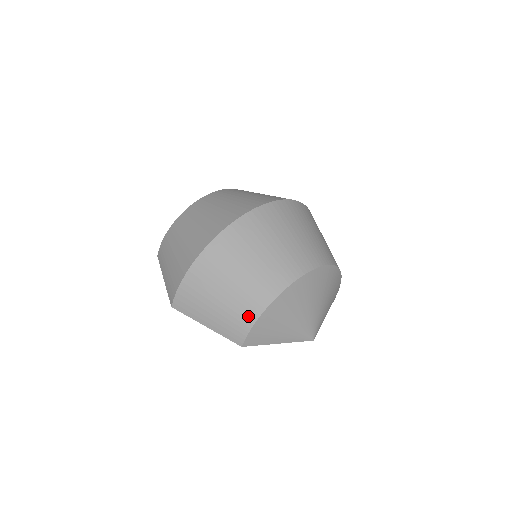
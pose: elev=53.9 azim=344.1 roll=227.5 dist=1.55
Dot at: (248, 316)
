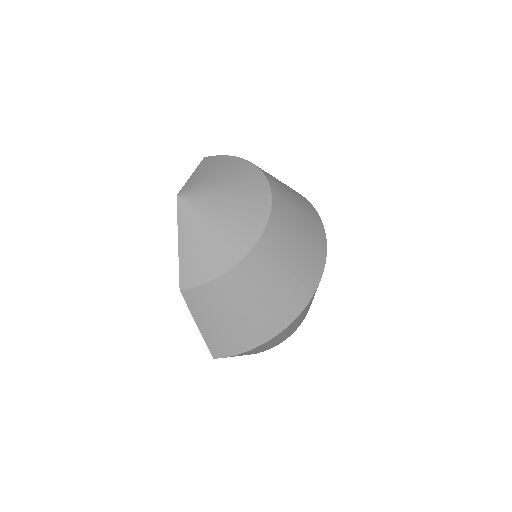
Dot at: occluded
